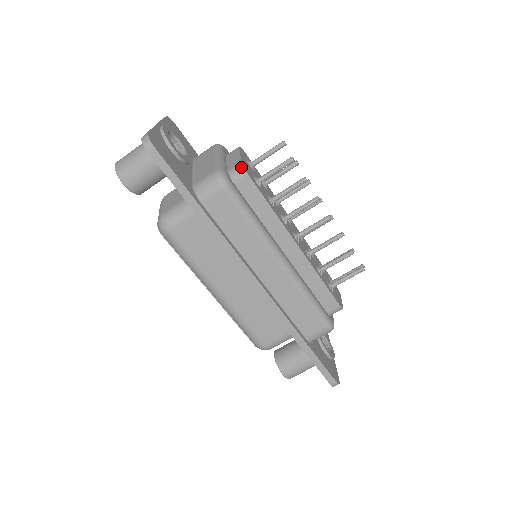
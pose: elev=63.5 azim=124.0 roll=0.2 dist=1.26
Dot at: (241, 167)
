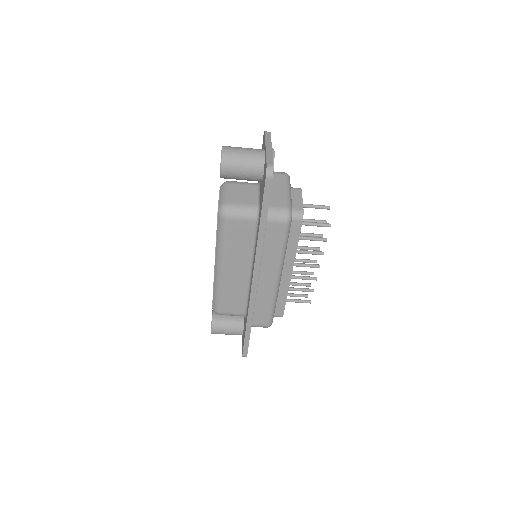
Dot at: (302, 213)
